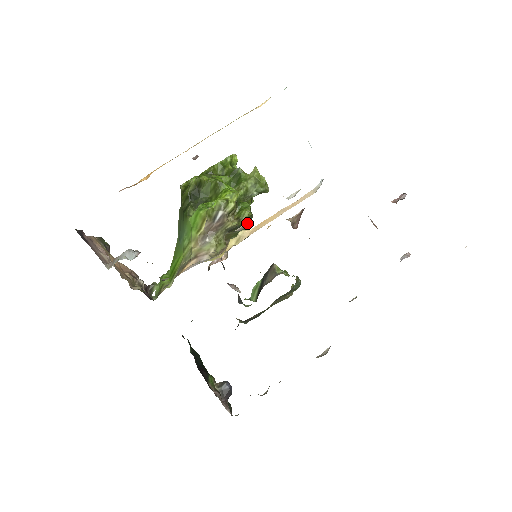
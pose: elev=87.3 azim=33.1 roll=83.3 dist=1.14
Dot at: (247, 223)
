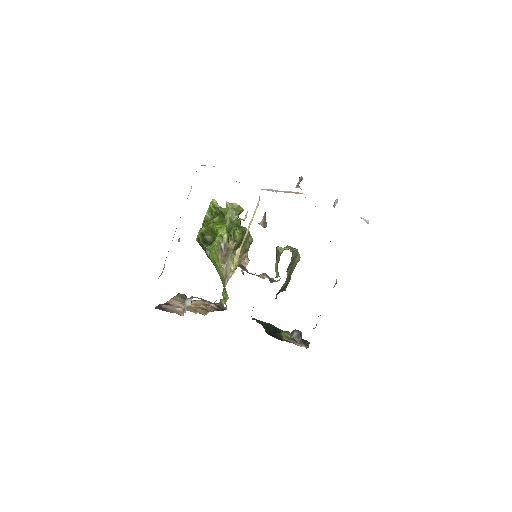
Dot at: (243, 237)
